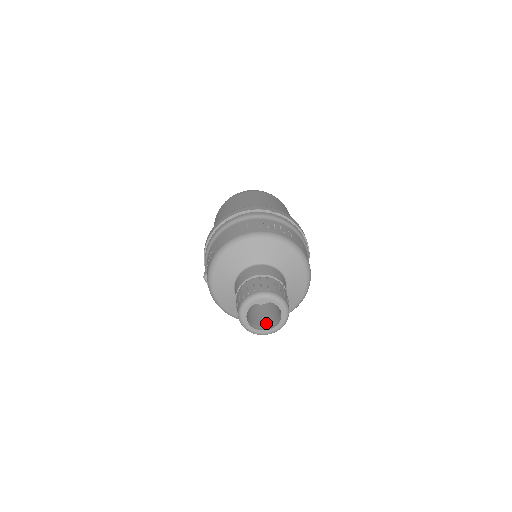
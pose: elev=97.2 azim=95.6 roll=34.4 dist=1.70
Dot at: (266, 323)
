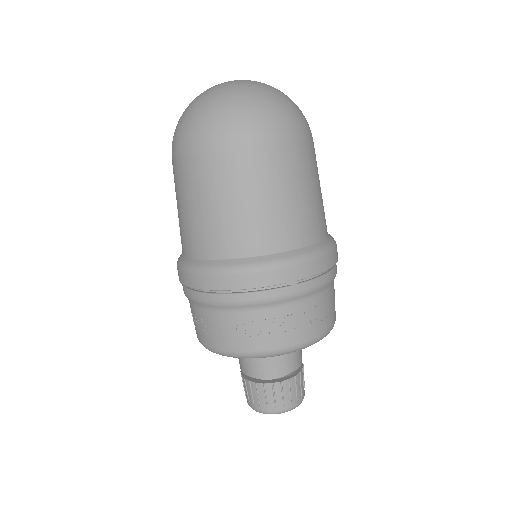
Dot at: occluded
